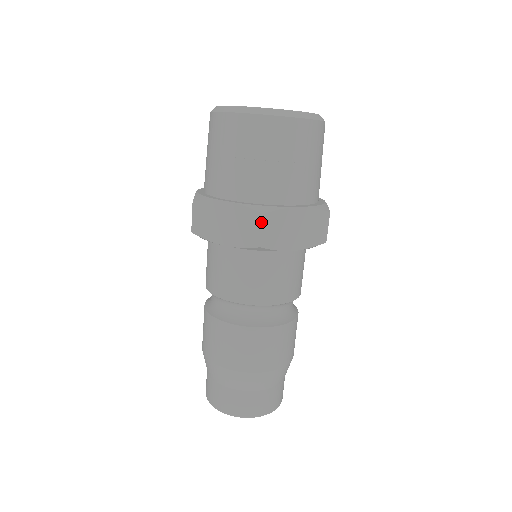
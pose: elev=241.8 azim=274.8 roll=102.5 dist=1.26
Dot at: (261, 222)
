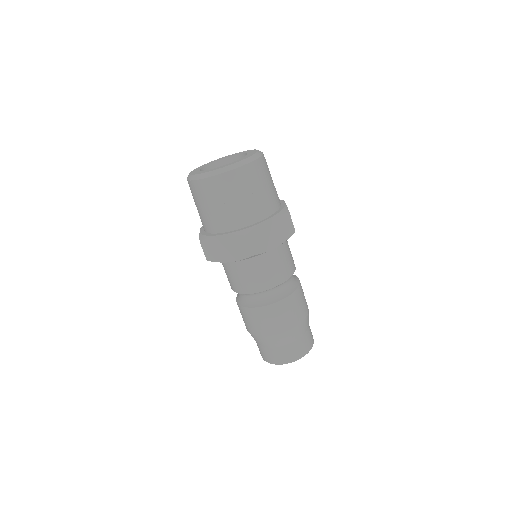
Dot at: (246, 241)
